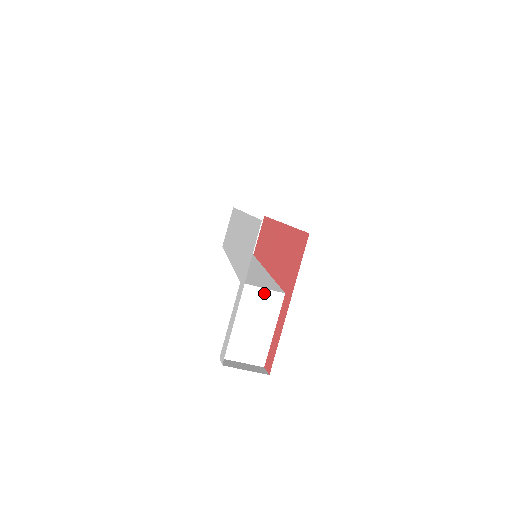
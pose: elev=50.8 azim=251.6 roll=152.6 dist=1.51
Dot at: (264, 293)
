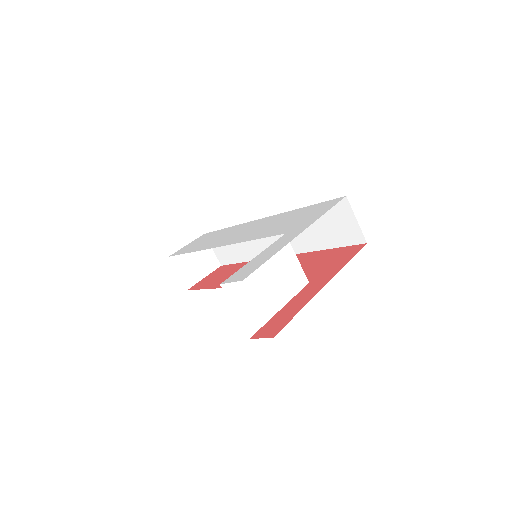
Dot at: (295, 264)
